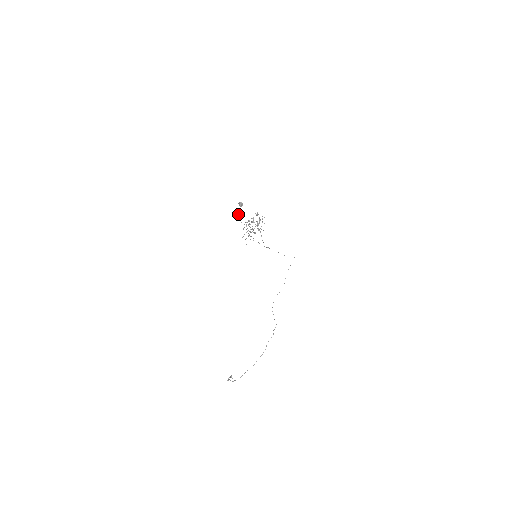
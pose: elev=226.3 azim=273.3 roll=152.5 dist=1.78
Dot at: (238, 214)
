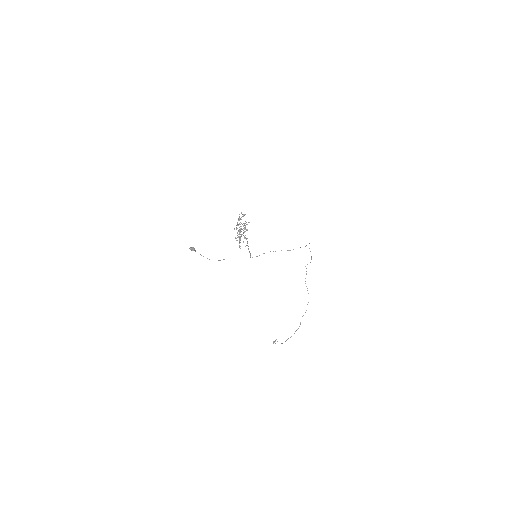
Dot at: occluded
